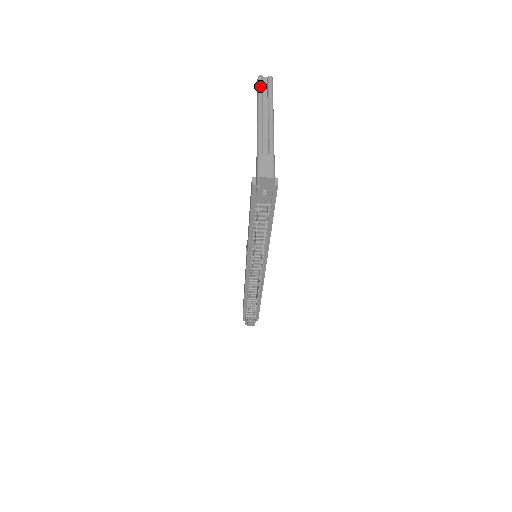
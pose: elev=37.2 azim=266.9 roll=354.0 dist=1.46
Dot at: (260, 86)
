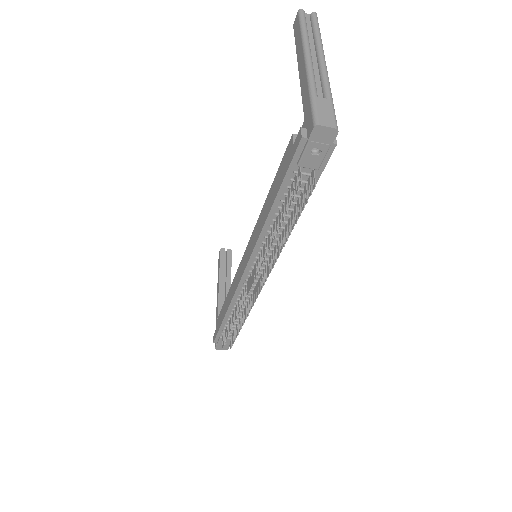
Dot at: (303, 20)
